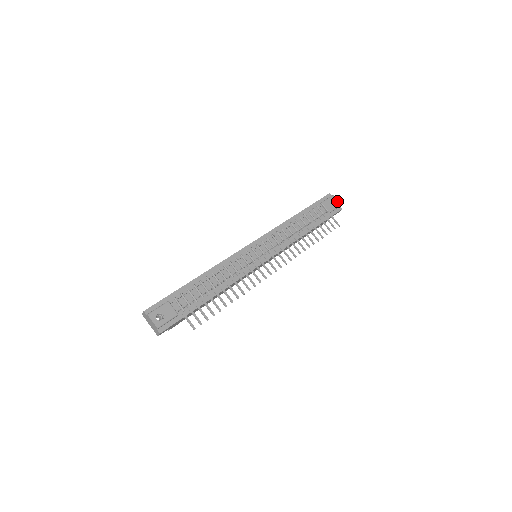
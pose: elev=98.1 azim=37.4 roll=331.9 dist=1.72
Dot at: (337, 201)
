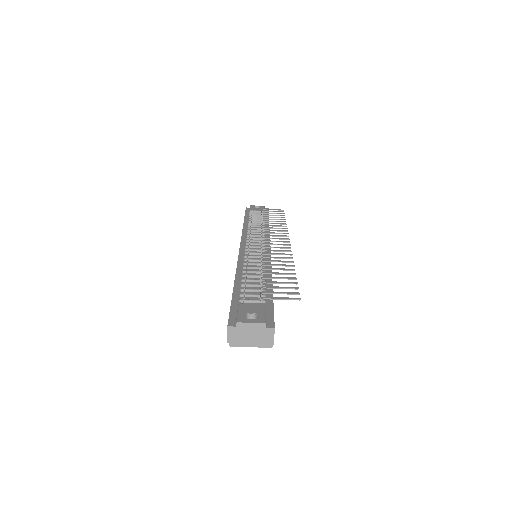
Dot at: (258, 206)
